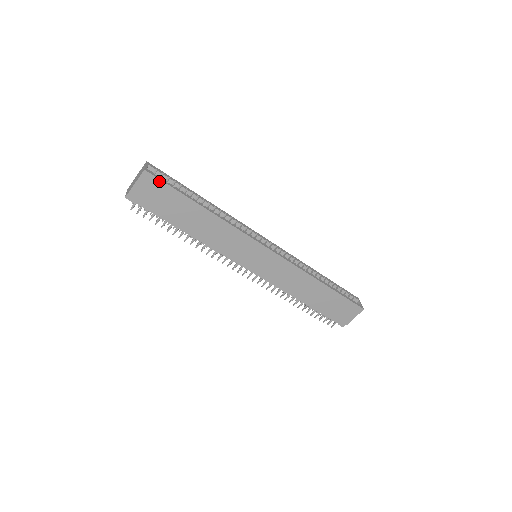
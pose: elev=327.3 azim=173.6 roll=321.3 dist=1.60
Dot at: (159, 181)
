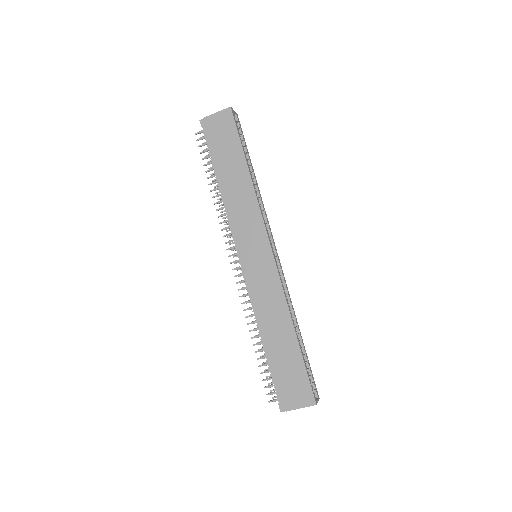
Dot at: (233, 123)
